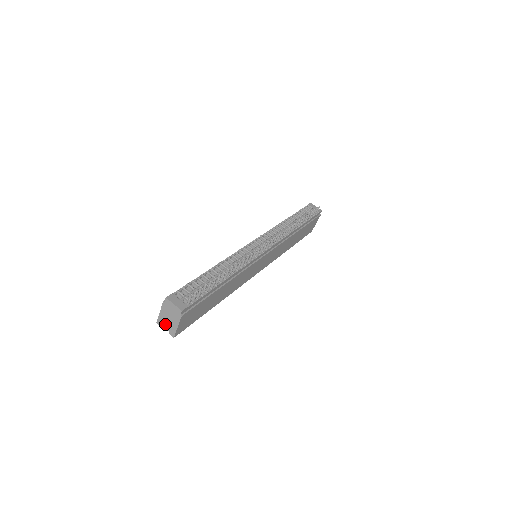
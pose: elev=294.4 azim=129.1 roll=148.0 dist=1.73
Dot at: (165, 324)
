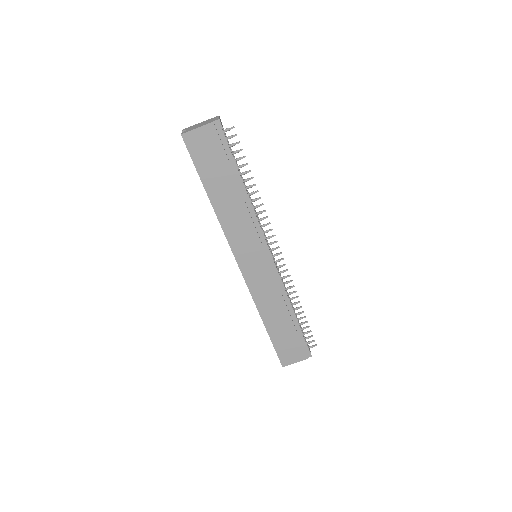
Dot at: (189, 128)
